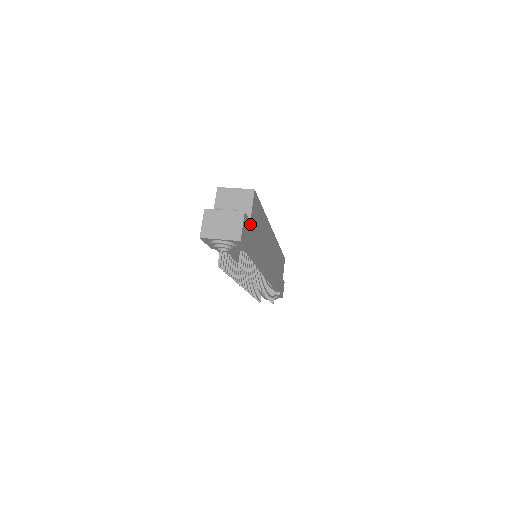
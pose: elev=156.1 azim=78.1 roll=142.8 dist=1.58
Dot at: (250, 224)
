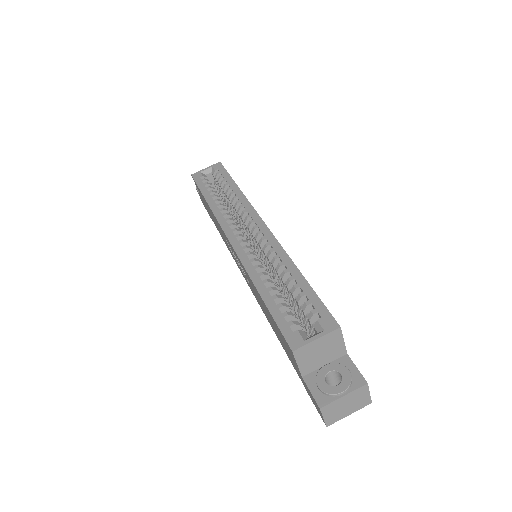
Dot at: (346, 354)
